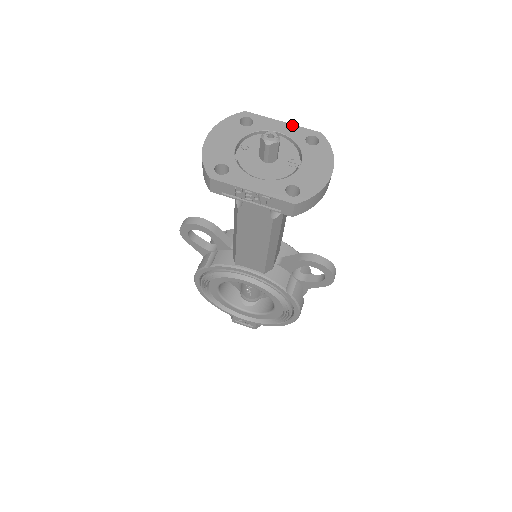
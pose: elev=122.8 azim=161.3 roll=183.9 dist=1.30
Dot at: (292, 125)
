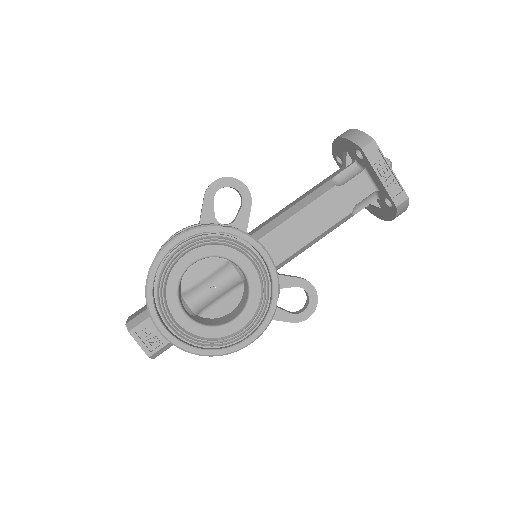
Dot at: occluded
